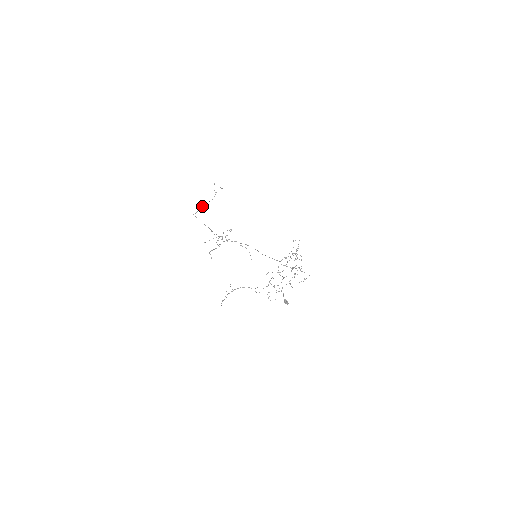
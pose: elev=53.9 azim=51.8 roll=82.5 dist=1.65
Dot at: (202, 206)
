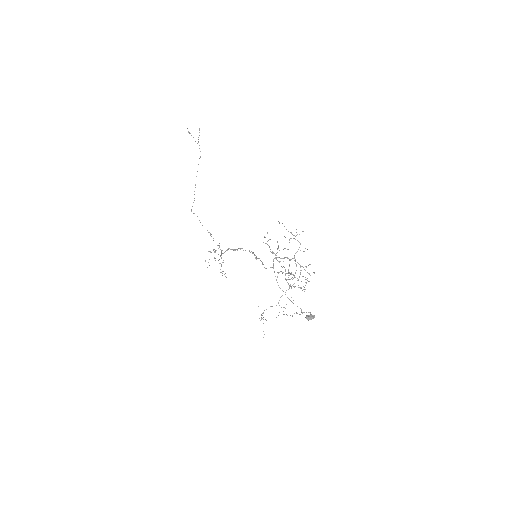
Dot at: occluded
